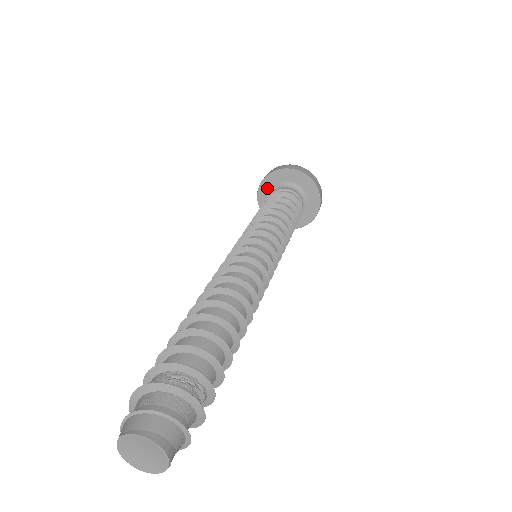
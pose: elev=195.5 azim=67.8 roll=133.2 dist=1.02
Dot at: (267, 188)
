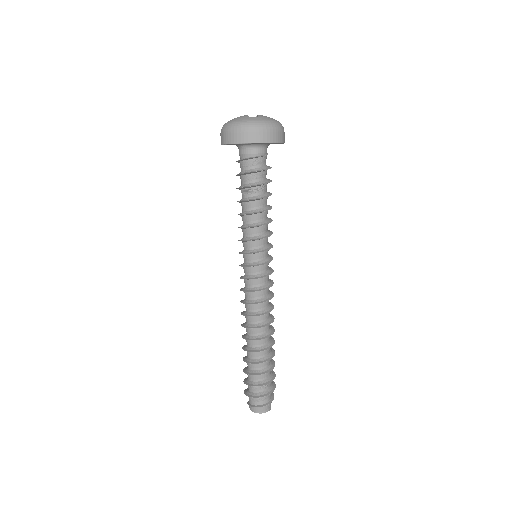
Dot at: (236, 144)
